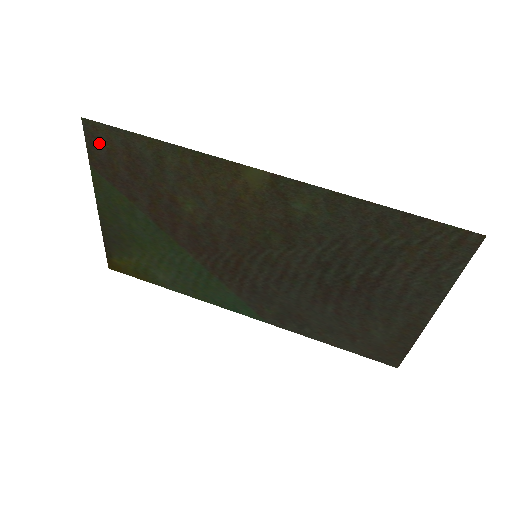
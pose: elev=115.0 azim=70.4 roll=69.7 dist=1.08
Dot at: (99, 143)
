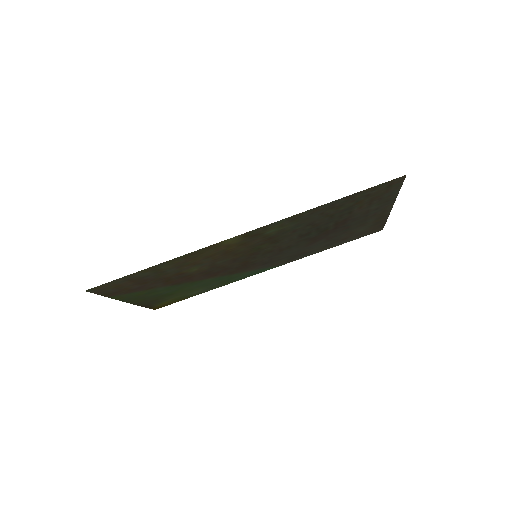
Dot at: (107, 289)
